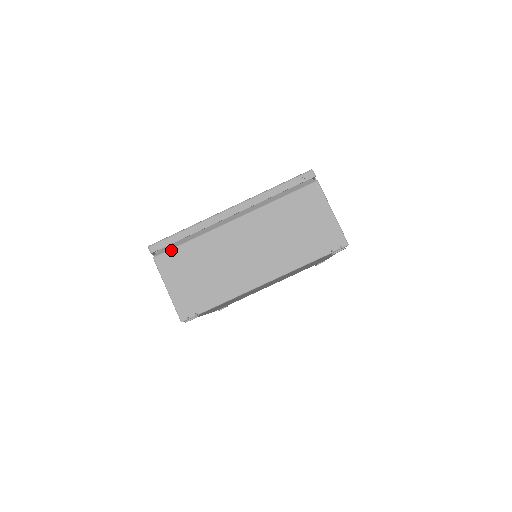
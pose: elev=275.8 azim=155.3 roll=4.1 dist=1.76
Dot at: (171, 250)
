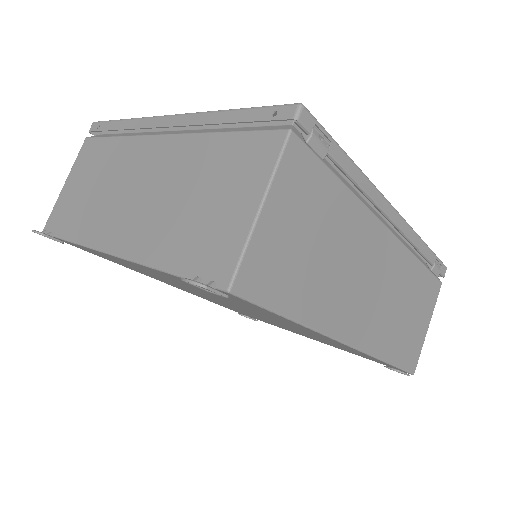
Dot at: (99, 138)
